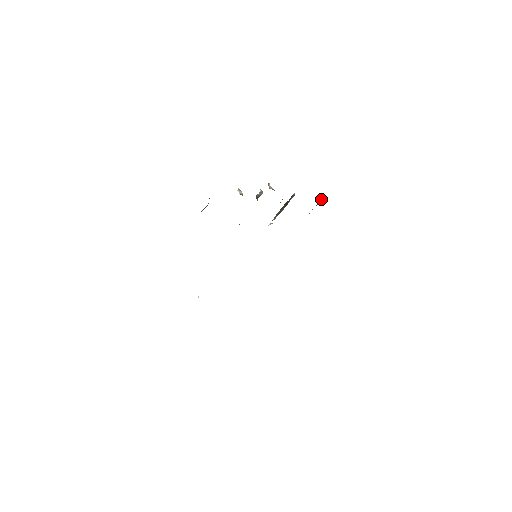
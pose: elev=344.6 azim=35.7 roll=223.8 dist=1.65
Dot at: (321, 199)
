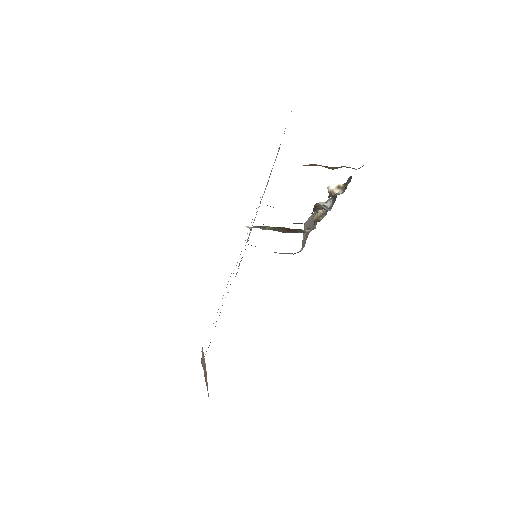
Dot at: occluded
